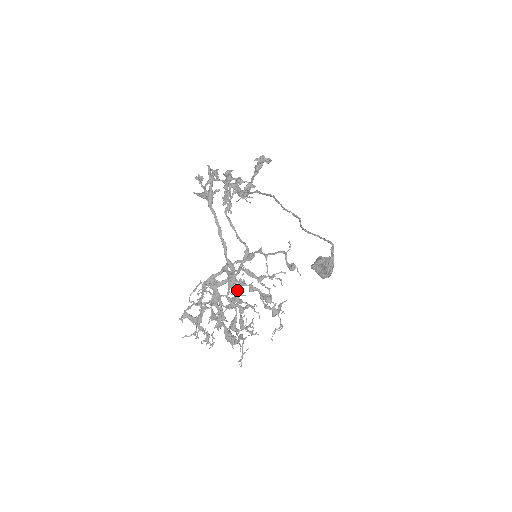
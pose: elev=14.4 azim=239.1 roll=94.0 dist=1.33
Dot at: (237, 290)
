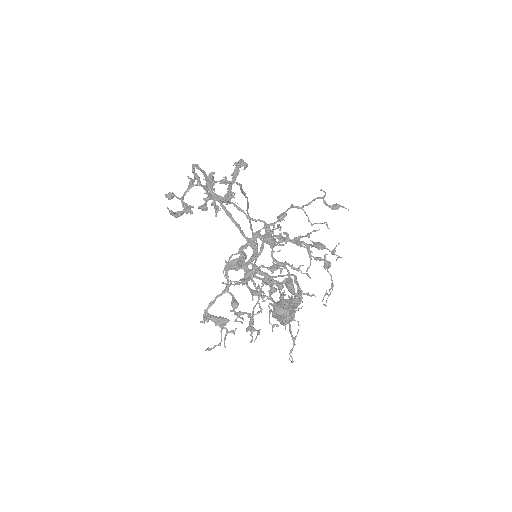
Dot at: (284, 244)
